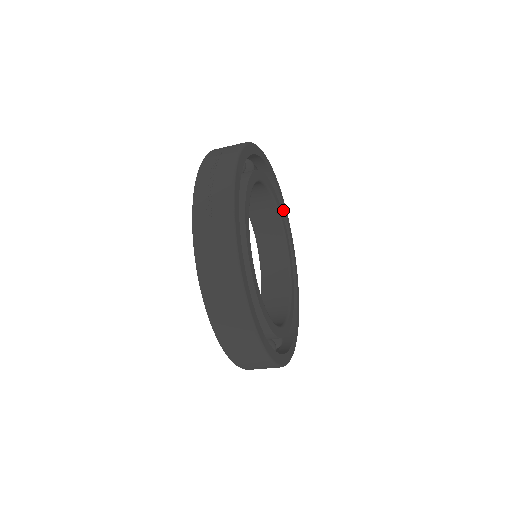
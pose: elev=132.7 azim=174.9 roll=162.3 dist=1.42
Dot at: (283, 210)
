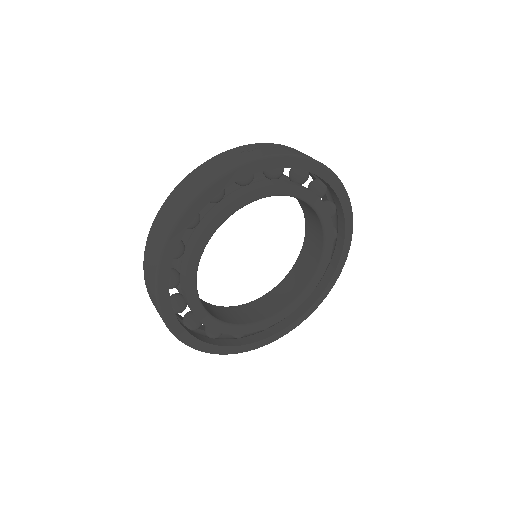
Dot at: (325, 286)
